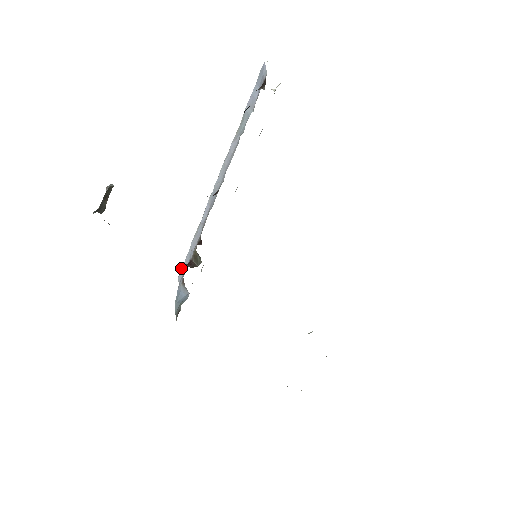
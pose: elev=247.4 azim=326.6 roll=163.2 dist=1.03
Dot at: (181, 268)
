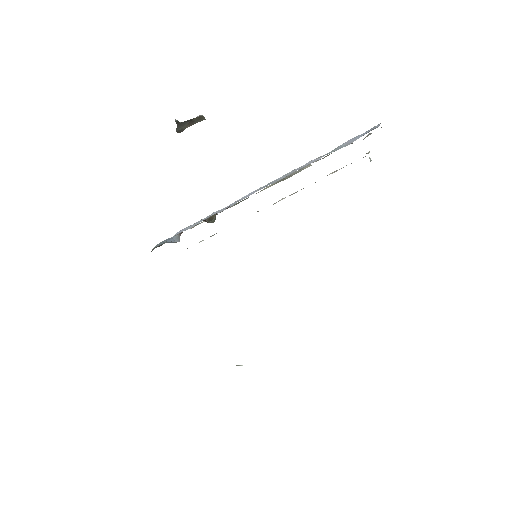
Dot at: occluded
